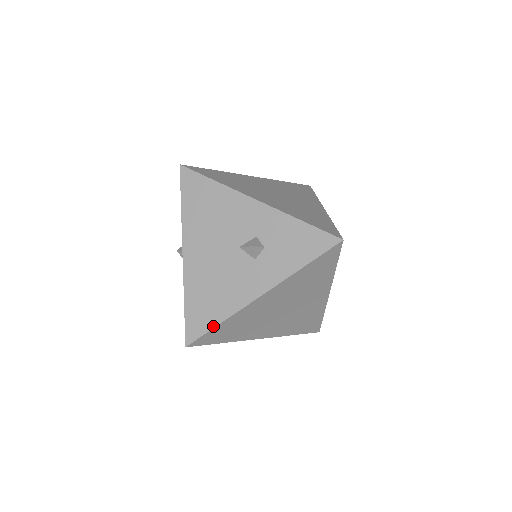
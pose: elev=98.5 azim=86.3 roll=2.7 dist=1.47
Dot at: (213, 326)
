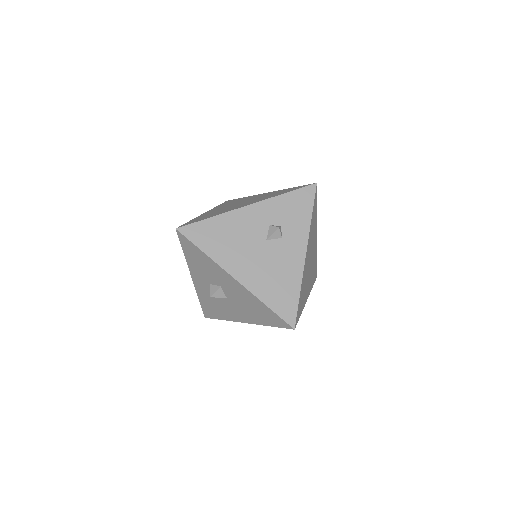
Dot at: (298, 299)
